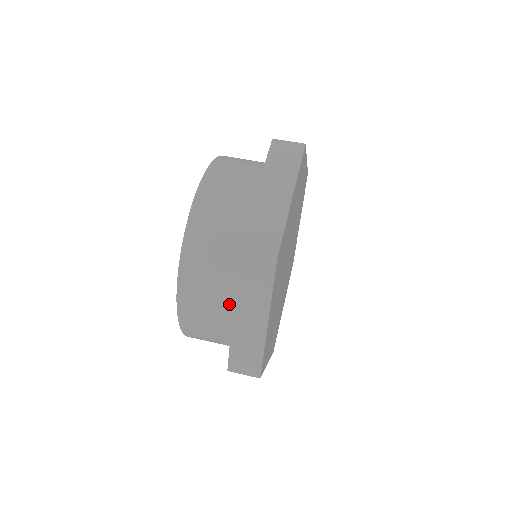
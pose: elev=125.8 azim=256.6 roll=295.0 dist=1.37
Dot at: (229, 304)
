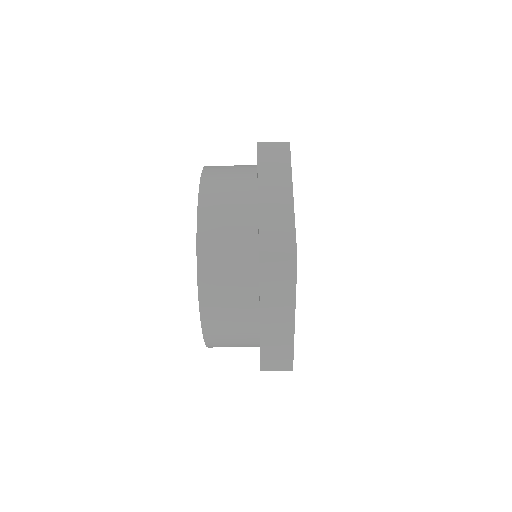
Dot at: occluded
